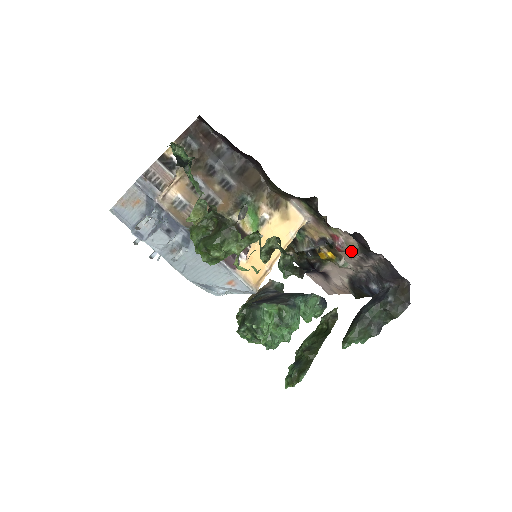
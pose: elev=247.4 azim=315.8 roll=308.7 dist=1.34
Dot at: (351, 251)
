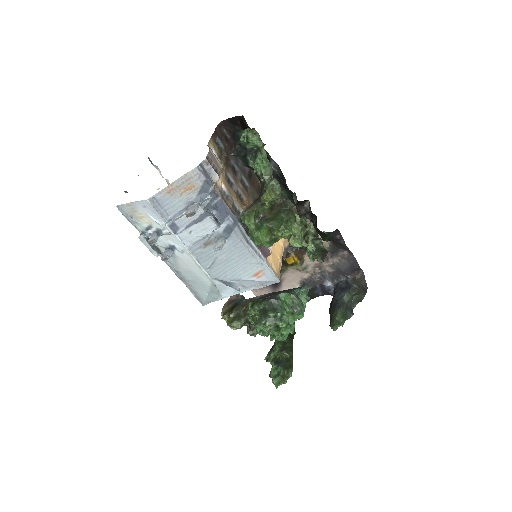
Dot at: occluded
